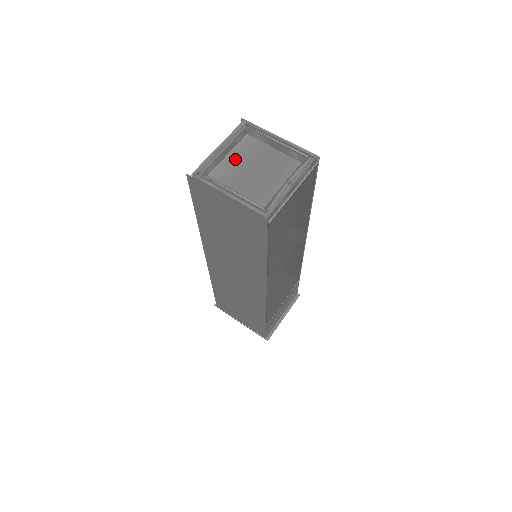
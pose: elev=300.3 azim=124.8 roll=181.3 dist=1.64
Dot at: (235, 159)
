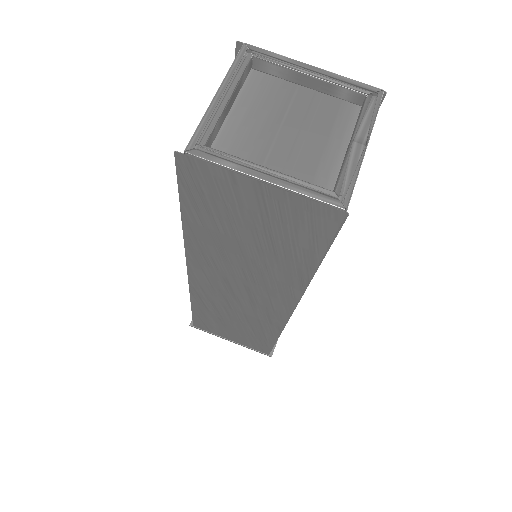
Dot at: (247, 113)
